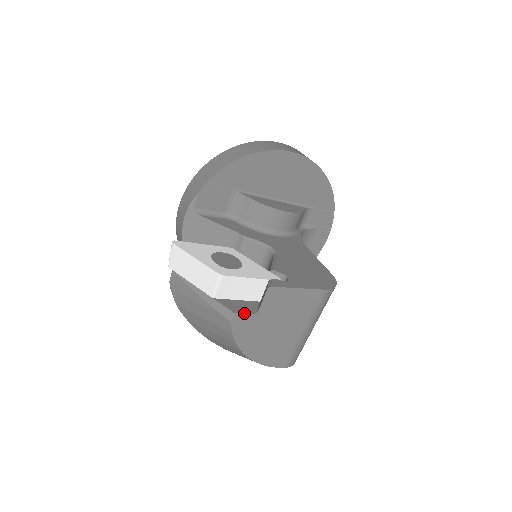
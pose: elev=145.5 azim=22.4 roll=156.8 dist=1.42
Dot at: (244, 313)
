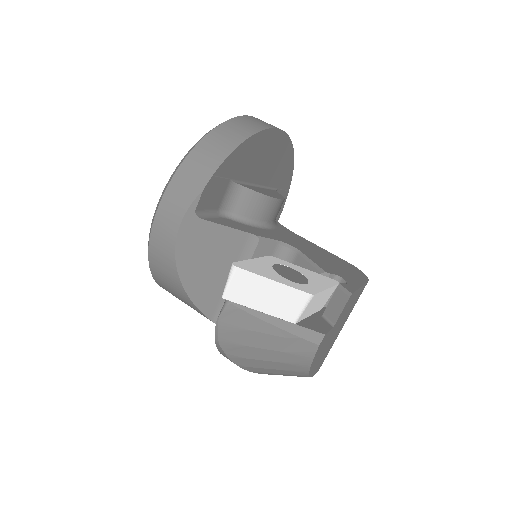
Dot at: (329, 331)
